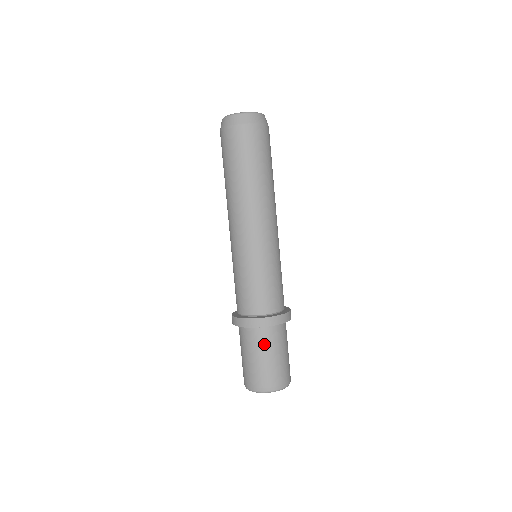
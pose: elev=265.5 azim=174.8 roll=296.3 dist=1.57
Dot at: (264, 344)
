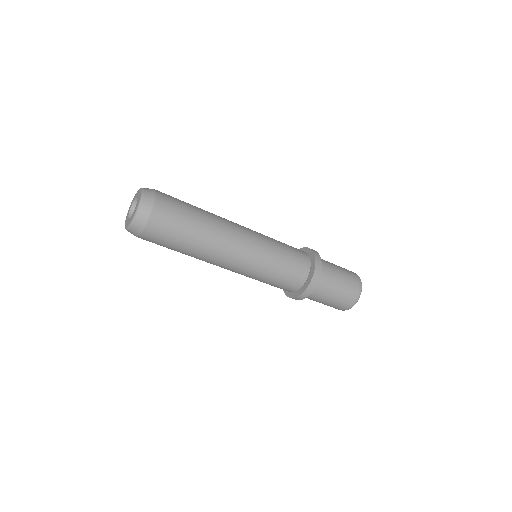
Dot at: occluded
